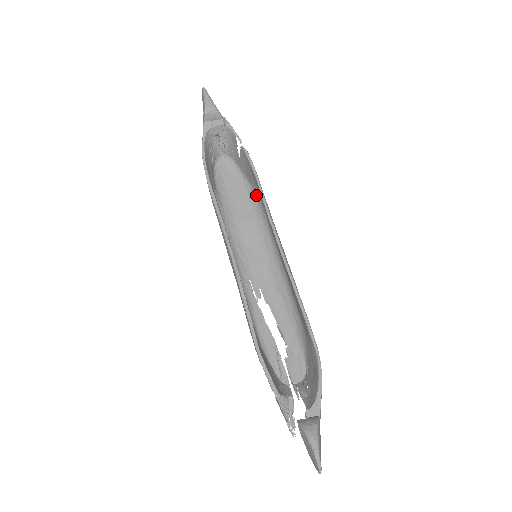
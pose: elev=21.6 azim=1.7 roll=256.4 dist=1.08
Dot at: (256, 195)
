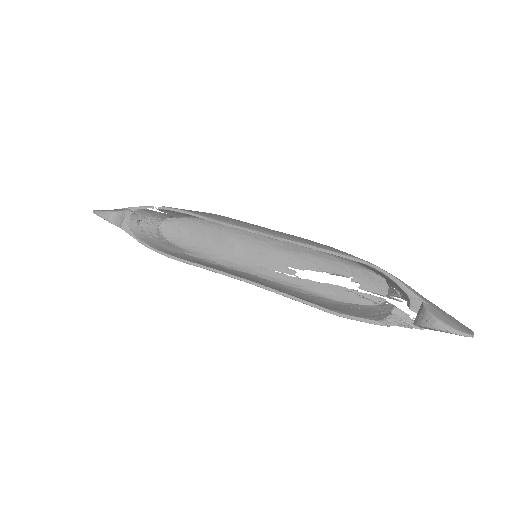
Dot at: occluded
